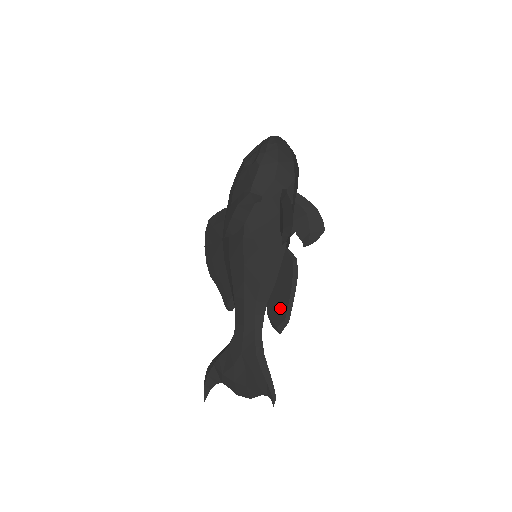
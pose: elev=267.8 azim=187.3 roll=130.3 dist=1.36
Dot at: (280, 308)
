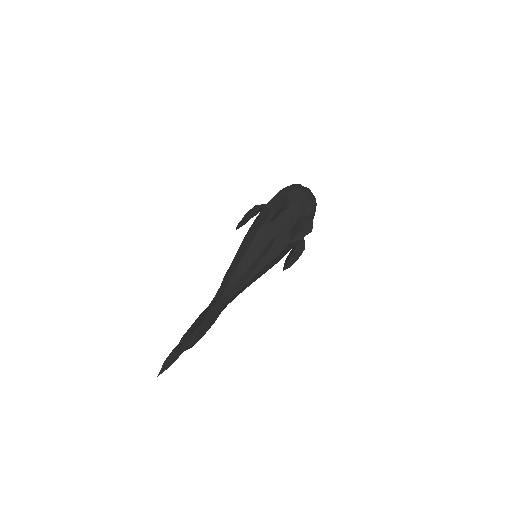
Dot at: occluded
